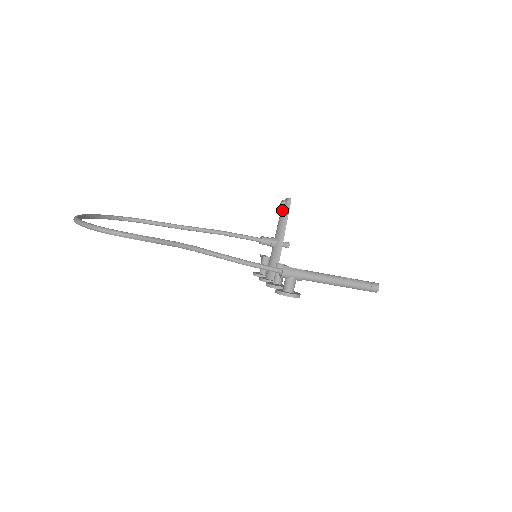
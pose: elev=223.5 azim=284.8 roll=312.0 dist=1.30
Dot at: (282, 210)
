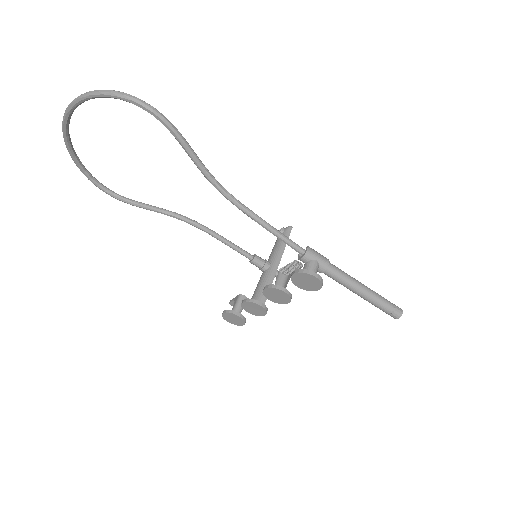
Dot at: occluded
